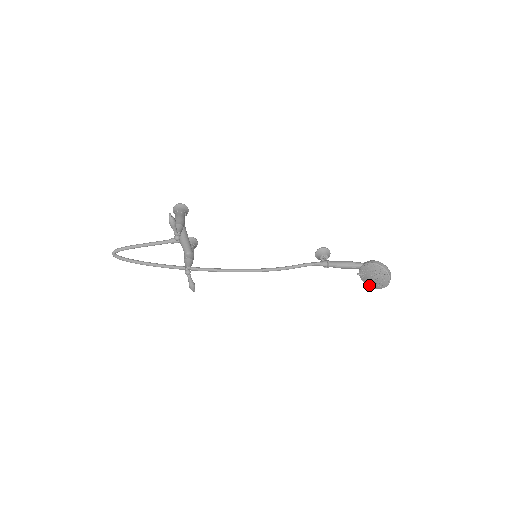
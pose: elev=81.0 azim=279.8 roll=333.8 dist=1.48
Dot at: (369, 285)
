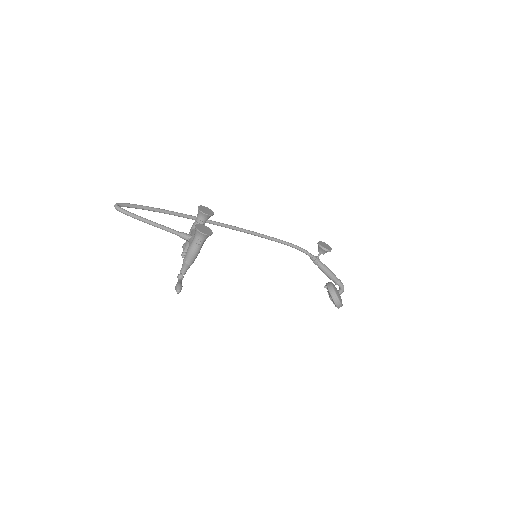
Dot at: occluded
